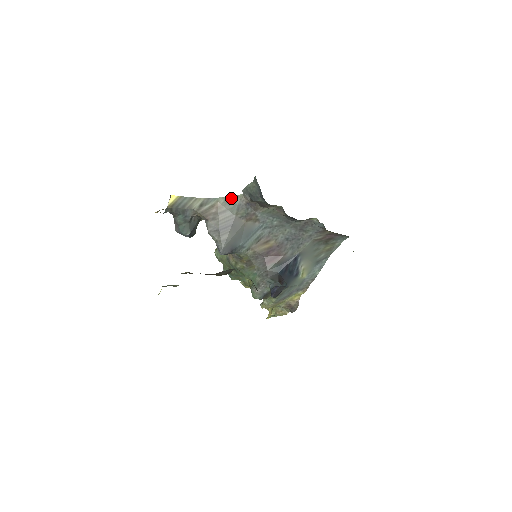
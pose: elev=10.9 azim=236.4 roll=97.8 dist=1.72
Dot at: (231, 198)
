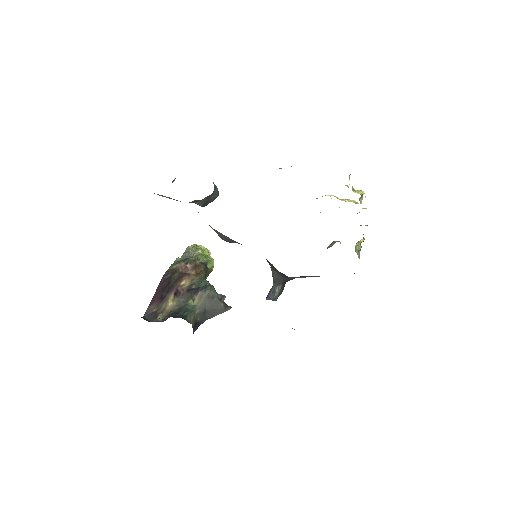
Dot at: occluded
